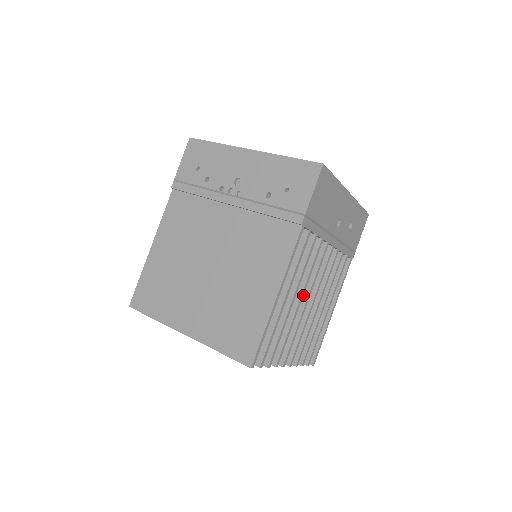
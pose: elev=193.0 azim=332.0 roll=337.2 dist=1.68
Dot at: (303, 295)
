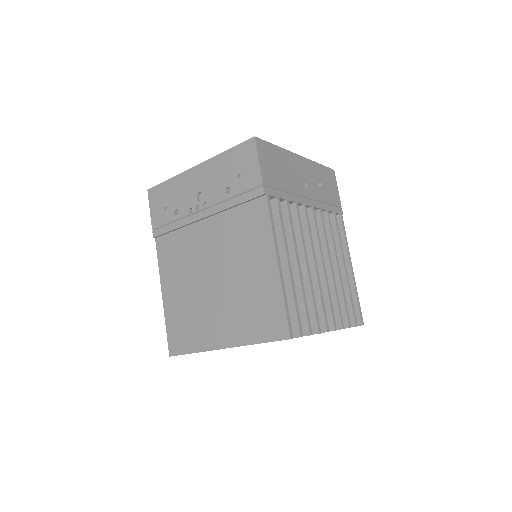
Dot at: (309, 260)
